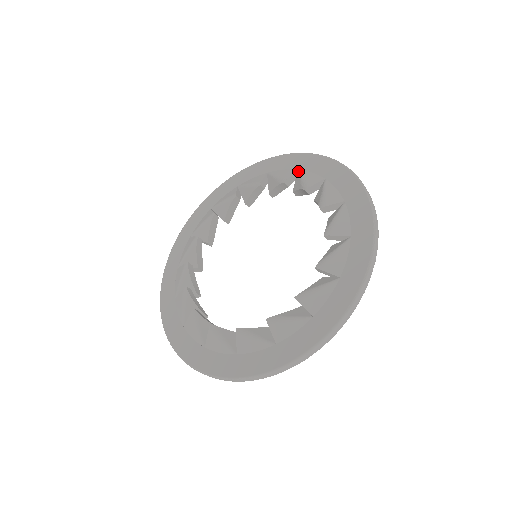
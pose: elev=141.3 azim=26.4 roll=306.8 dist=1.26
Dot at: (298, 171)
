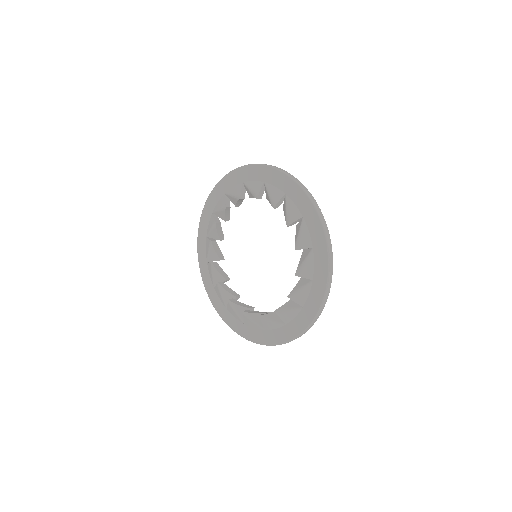
Dot at: (302, 220)
